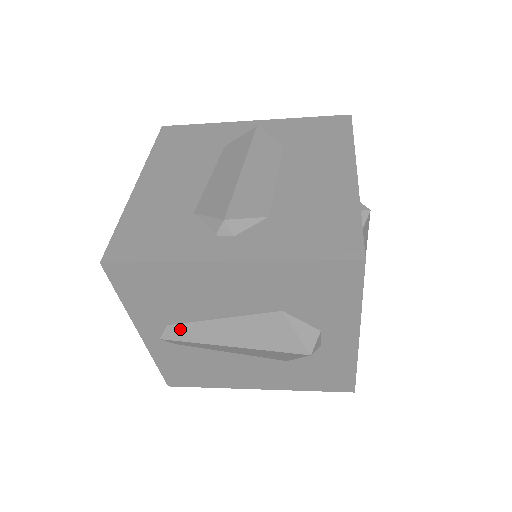
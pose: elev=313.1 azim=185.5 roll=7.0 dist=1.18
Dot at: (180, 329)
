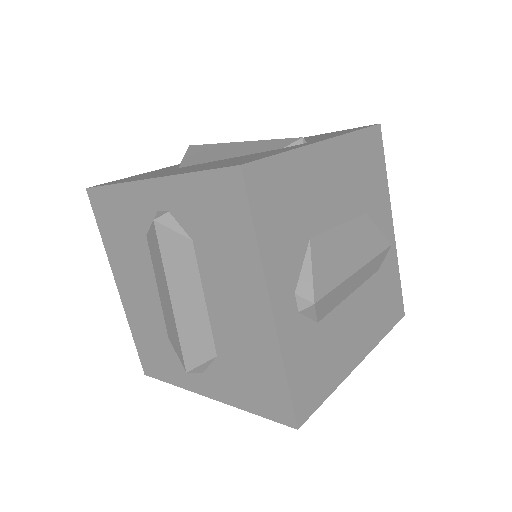
Dot at: occluded
